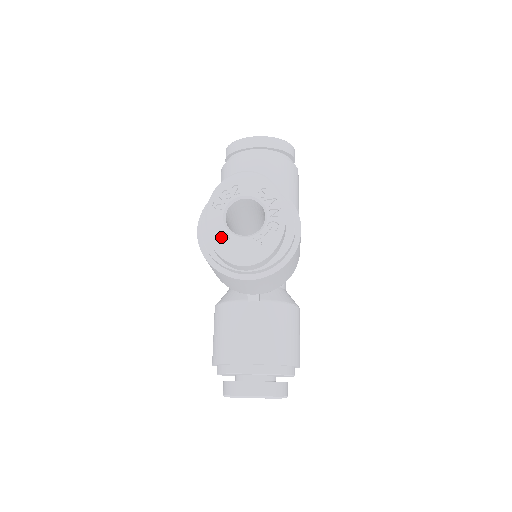
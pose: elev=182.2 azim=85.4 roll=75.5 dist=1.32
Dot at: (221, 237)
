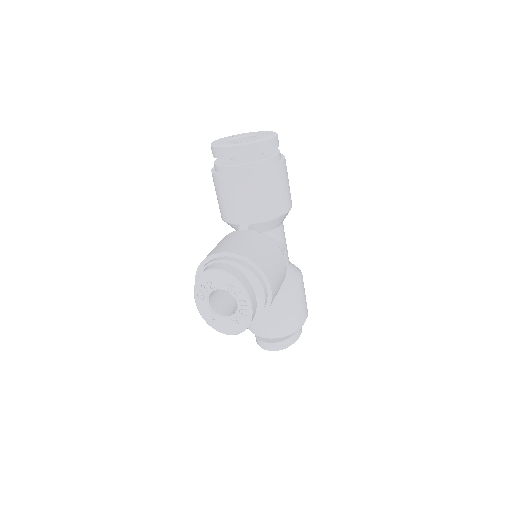
Dot at: (210, 318)
